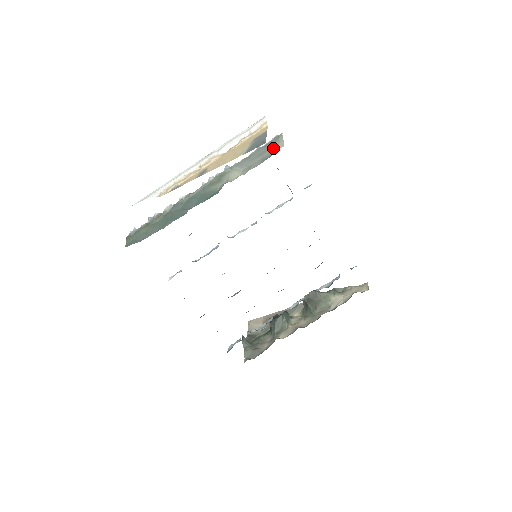
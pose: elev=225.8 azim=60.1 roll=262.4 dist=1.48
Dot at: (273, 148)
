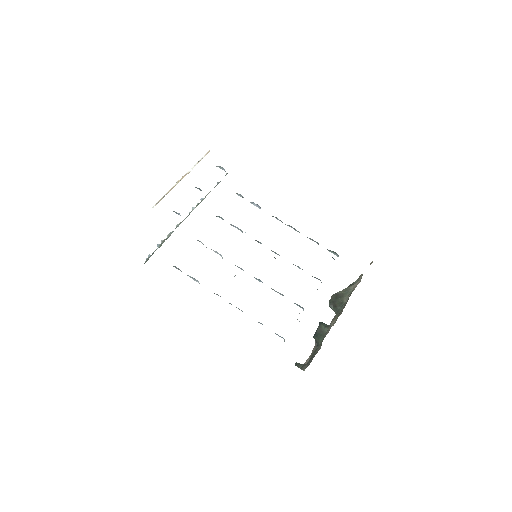
Dot at: occluded
